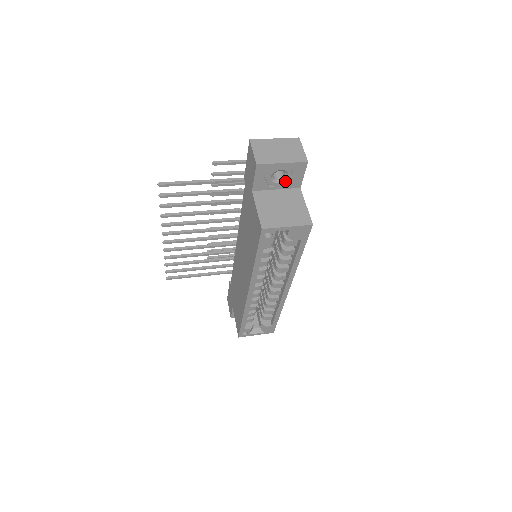
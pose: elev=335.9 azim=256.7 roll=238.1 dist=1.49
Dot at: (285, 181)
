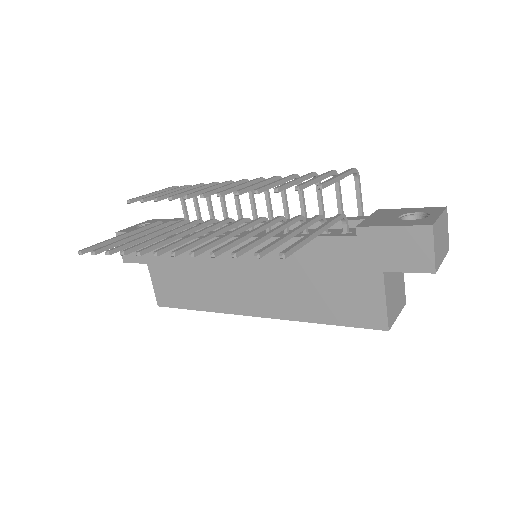
Dot at: occluded
